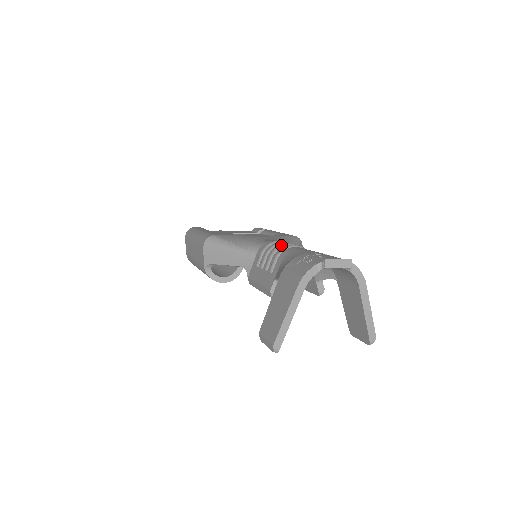
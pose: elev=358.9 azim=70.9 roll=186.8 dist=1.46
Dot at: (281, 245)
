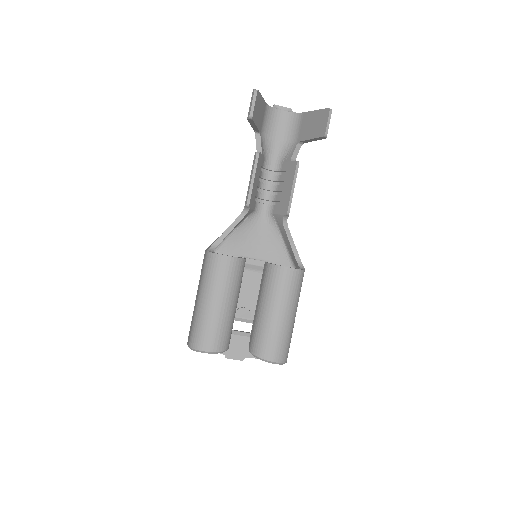
Dot at: occluded
